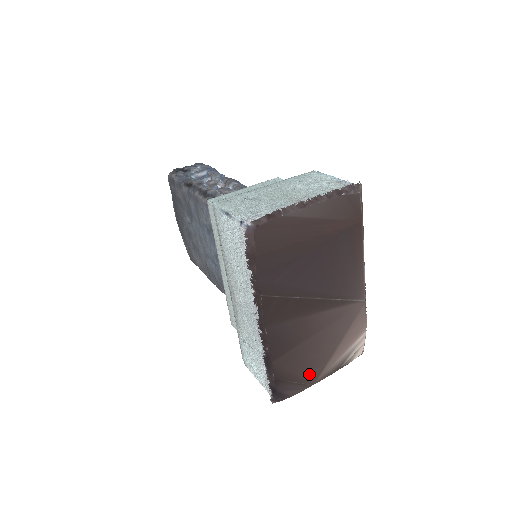
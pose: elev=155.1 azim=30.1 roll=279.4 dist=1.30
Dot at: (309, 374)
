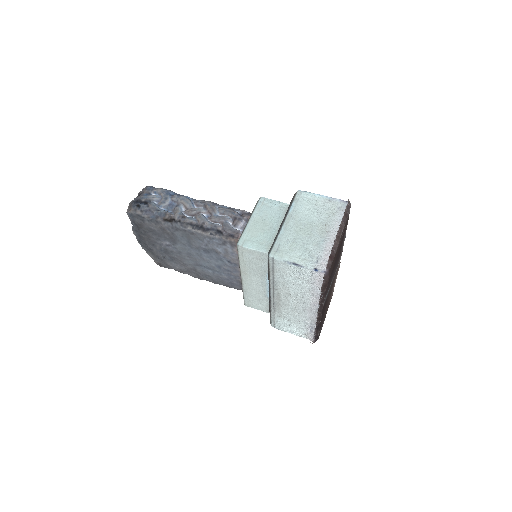
Dot at: (325, 315)
